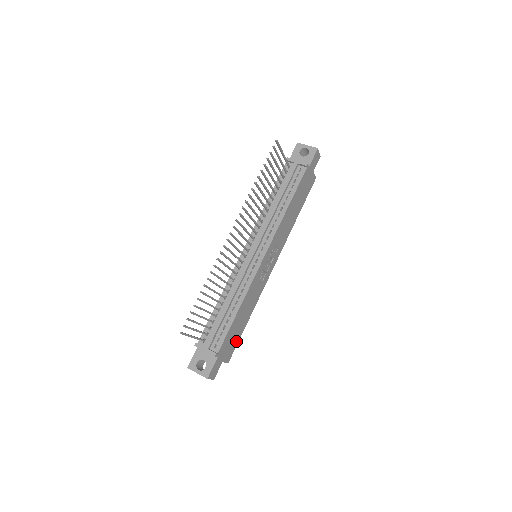
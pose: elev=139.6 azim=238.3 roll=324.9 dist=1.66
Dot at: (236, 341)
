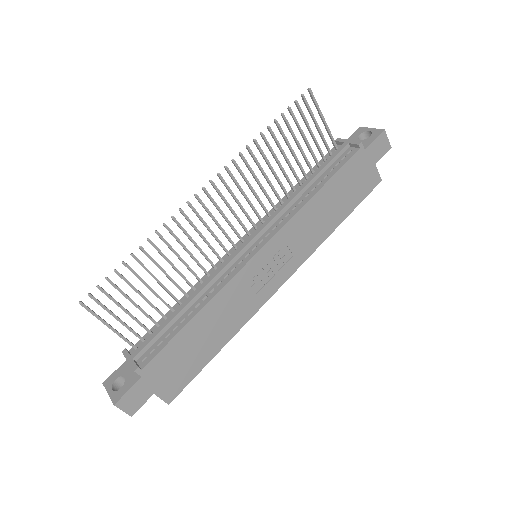
Dot at: (190, 372)
